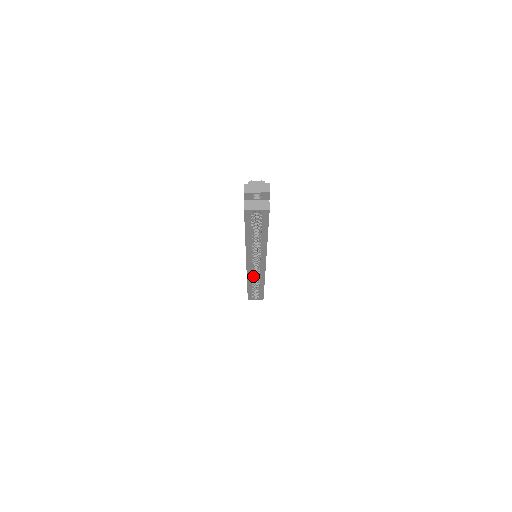
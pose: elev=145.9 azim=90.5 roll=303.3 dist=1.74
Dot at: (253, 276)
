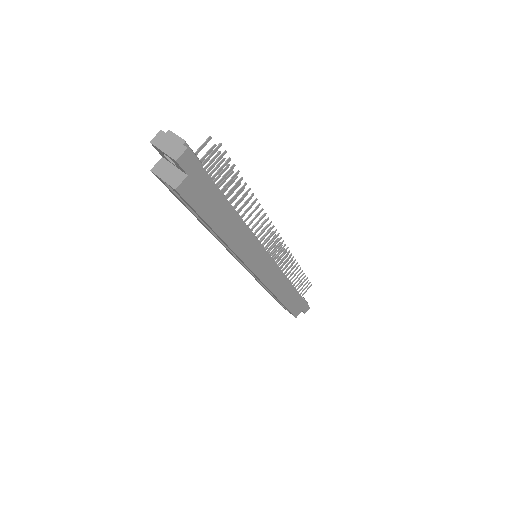
Dot at: occluded
